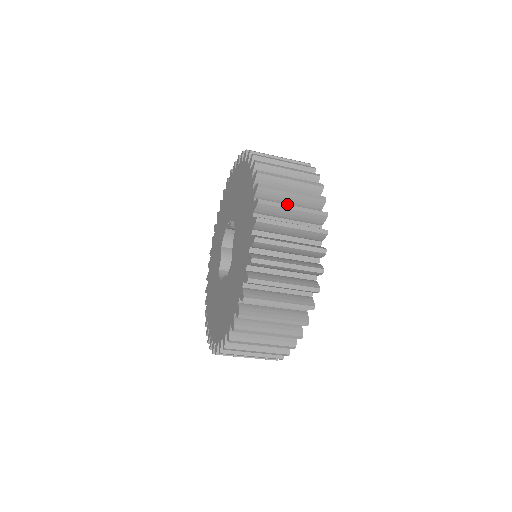
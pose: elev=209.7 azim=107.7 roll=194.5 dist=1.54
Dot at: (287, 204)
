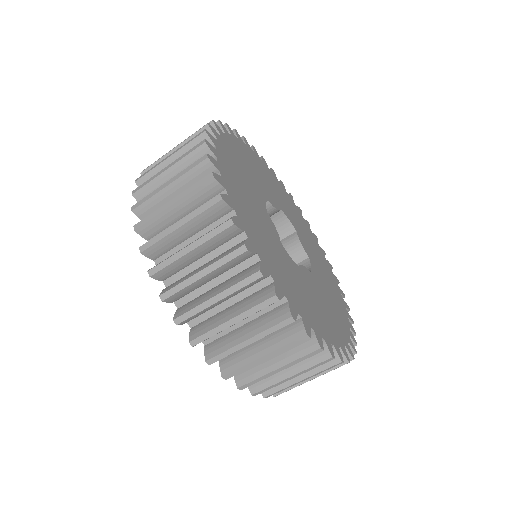
Dot at: occluded
